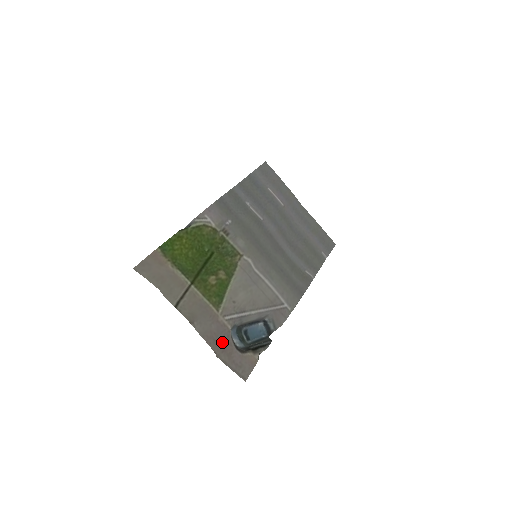
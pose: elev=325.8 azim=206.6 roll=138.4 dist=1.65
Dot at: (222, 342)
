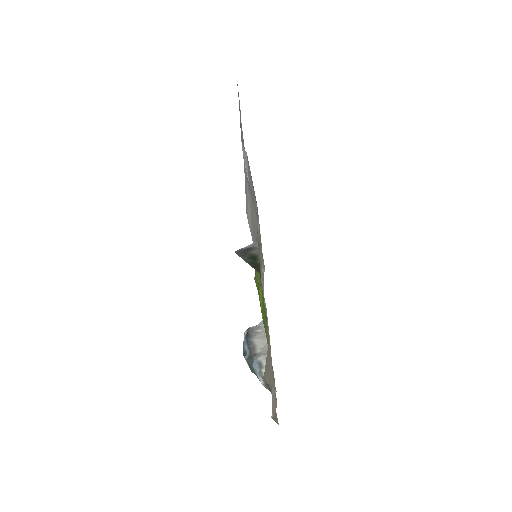
Dot at: (272, 398)
